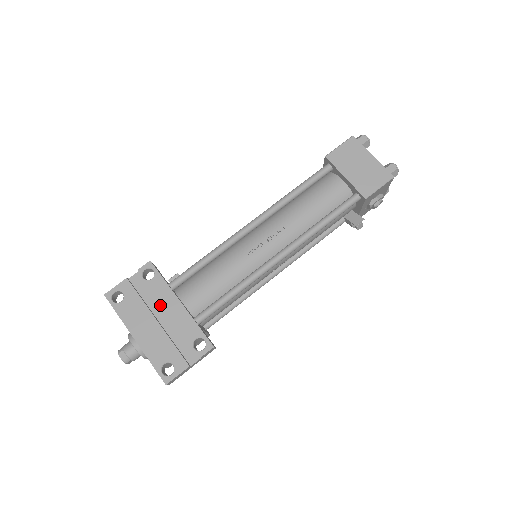
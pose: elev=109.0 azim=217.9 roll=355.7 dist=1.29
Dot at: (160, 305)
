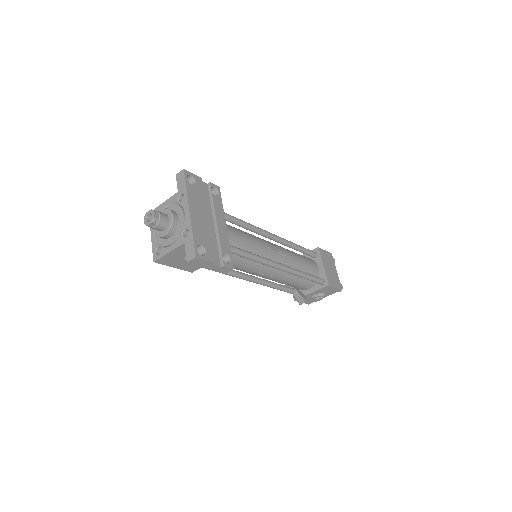
Dot at: (211, 214)
